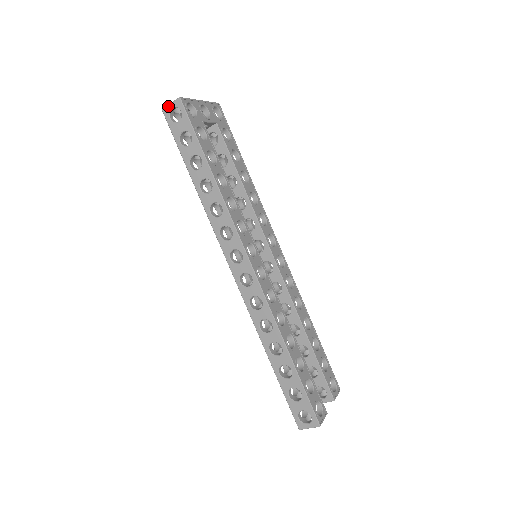
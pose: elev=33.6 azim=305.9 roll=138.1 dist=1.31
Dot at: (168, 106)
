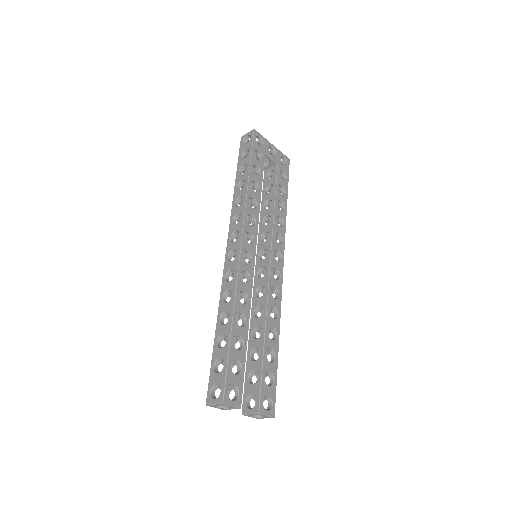
Dot at: (245, 134)
